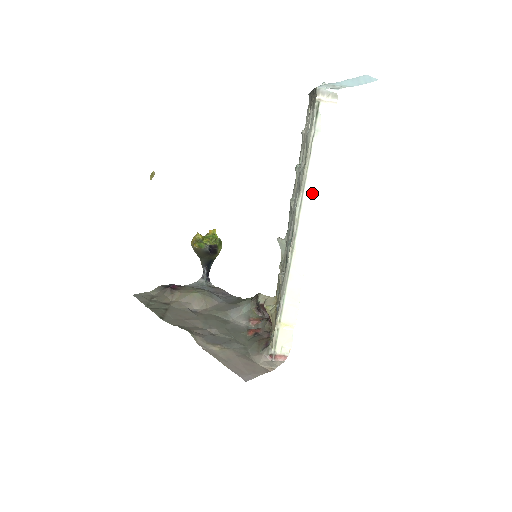
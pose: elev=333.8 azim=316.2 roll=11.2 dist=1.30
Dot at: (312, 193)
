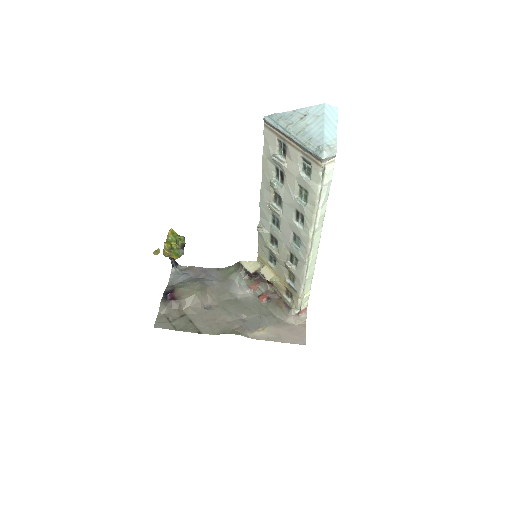
Dot at: (321, 221)
